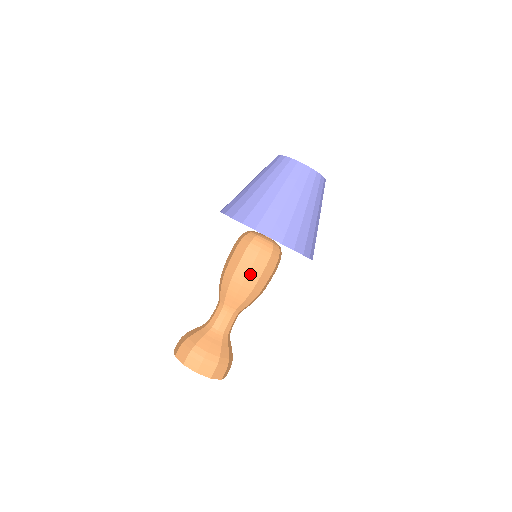
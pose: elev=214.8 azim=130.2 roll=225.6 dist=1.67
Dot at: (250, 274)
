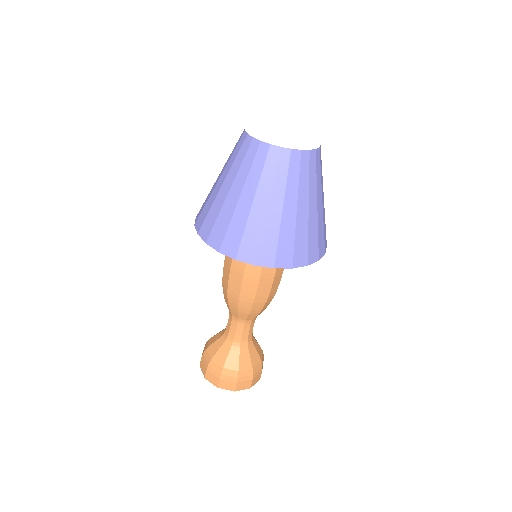
Dot at: (244, 288)
